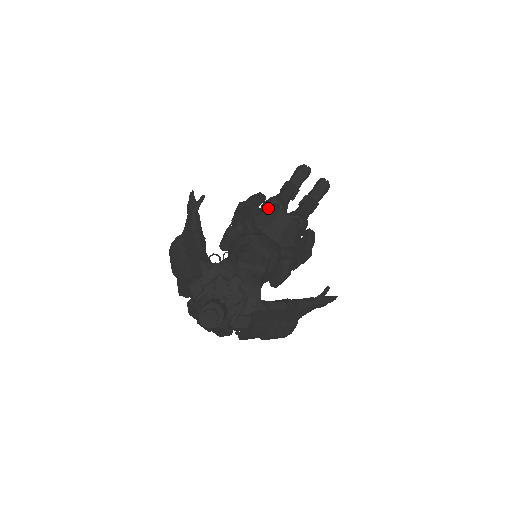
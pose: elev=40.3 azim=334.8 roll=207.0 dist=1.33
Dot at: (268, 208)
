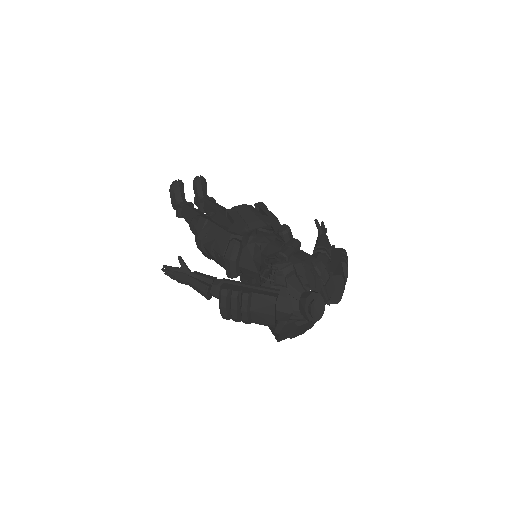
Dot at: (218, 220)
